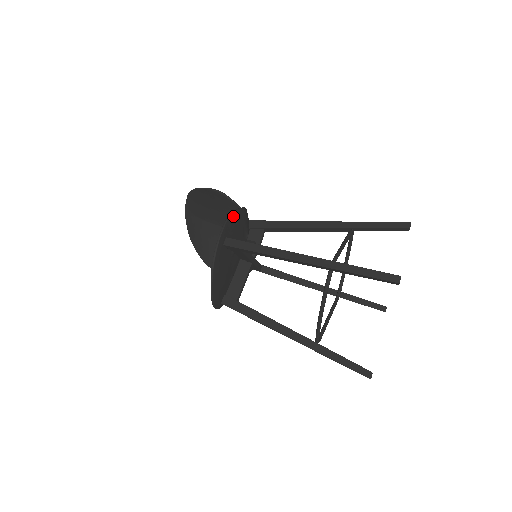
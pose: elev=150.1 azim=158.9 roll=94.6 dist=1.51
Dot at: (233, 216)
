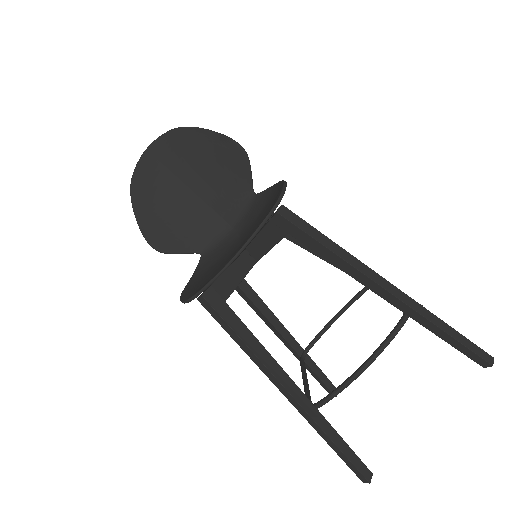
Dot at: occluded
